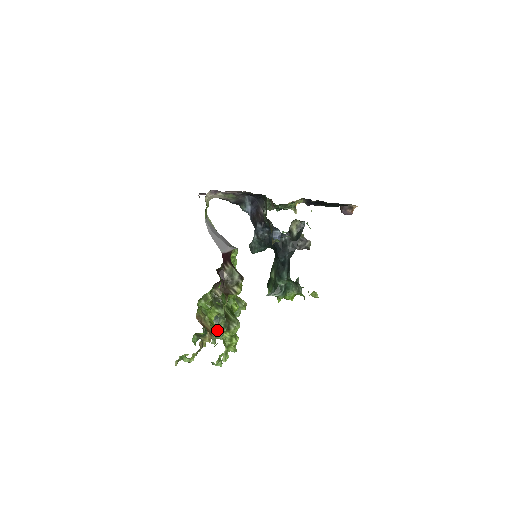
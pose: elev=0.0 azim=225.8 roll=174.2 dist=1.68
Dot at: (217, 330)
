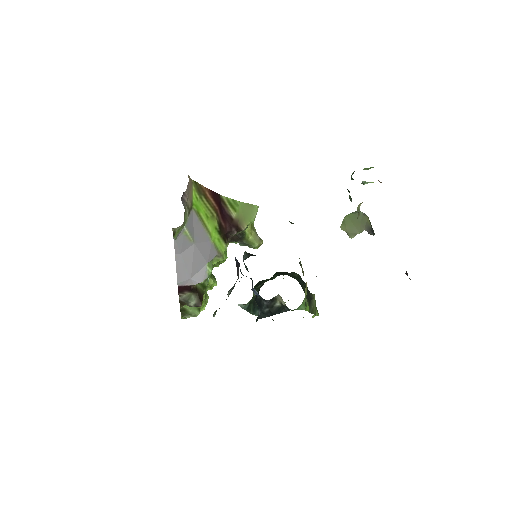
Dot at: occluded
